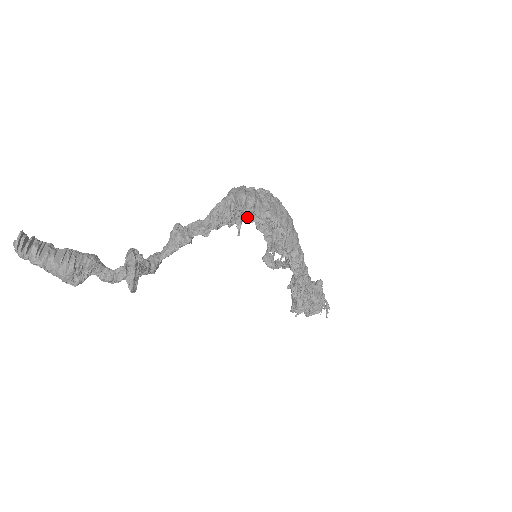
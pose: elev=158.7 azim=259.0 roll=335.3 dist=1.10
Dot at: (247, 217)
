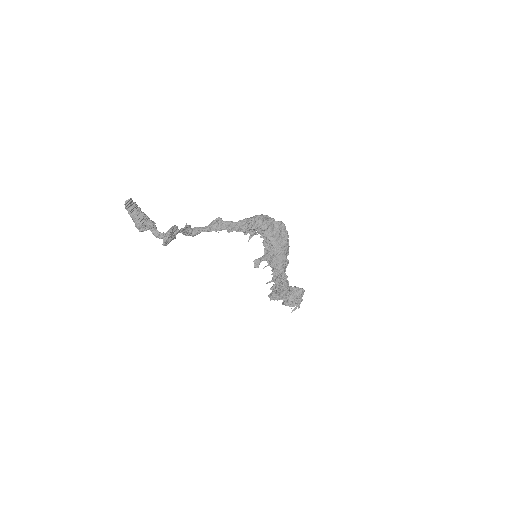
Dot at: occluded
